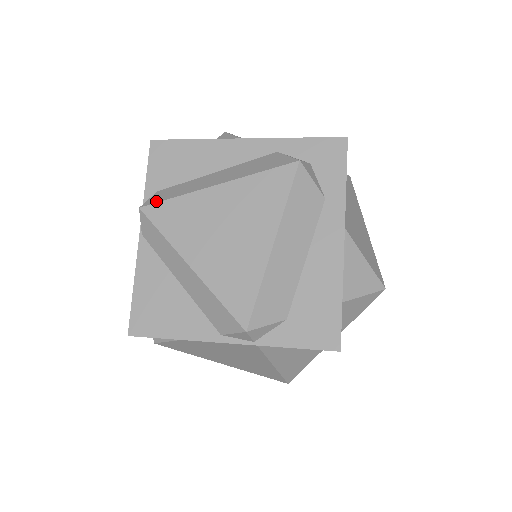
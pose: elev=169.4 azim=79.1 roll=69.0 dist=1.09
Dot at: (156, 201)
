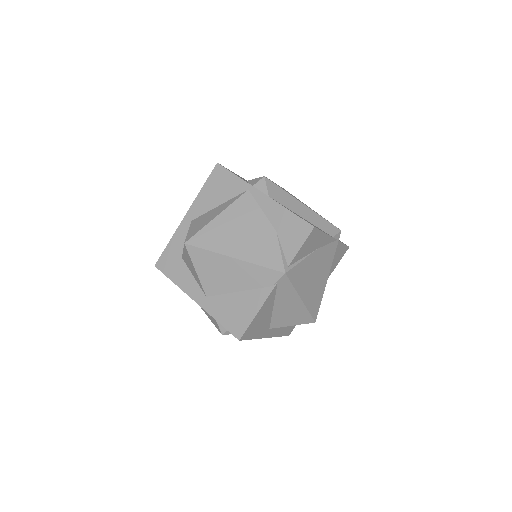
Dot at: occluded
